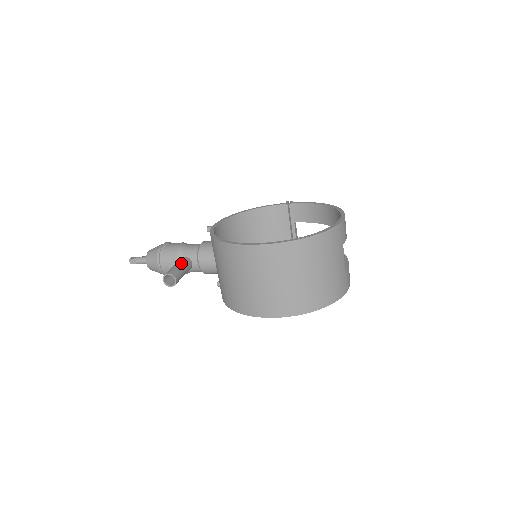
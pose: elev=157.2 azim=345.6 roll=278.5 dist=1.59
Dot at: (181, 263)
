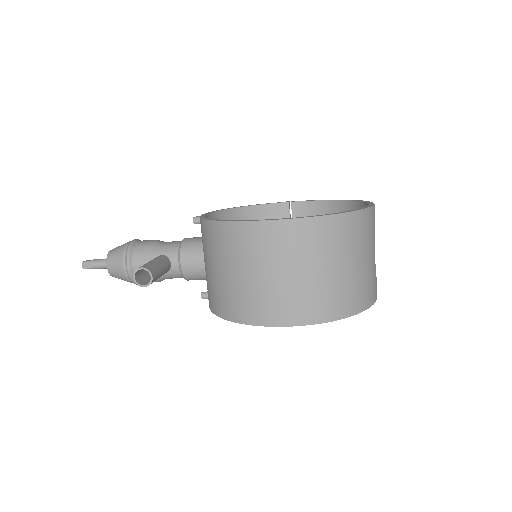
Dot at: (158, 260)
